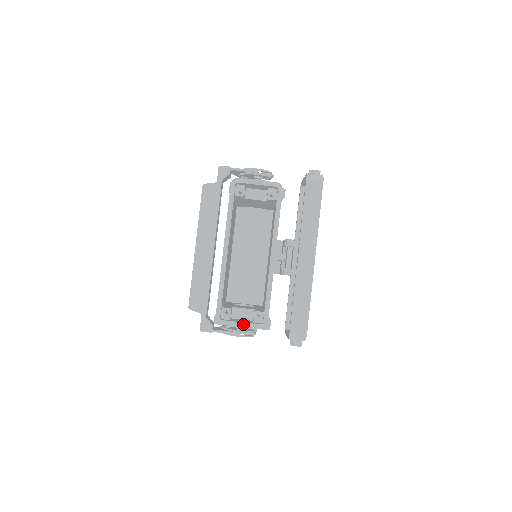
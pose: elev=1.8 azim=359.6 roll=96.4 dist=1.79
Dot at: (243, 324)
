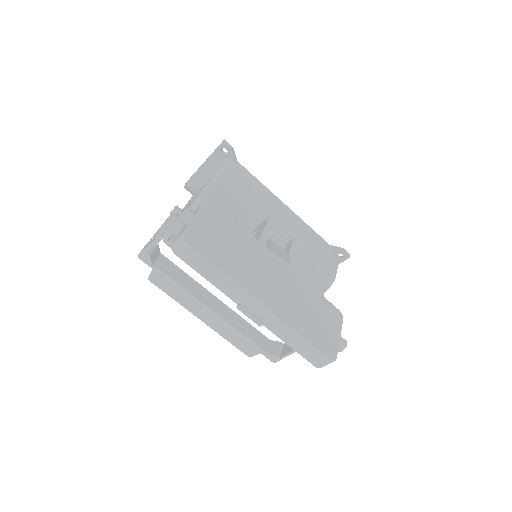
Dot at: occluded
